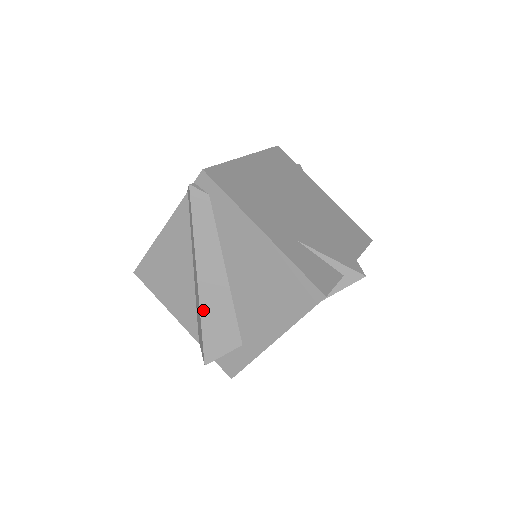
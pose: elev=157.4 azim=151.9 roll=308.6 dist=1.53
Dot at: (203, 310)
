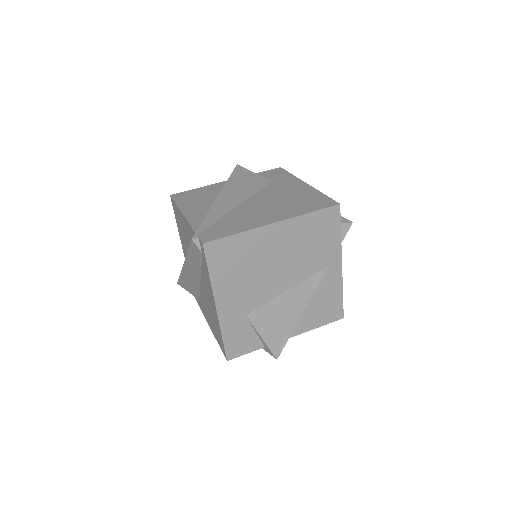
Dot at: (183, 273)
